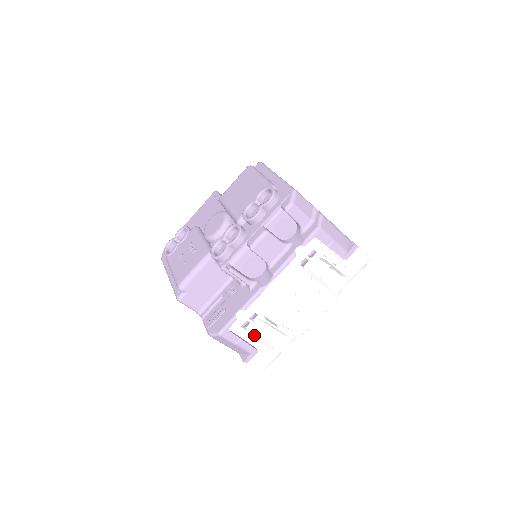
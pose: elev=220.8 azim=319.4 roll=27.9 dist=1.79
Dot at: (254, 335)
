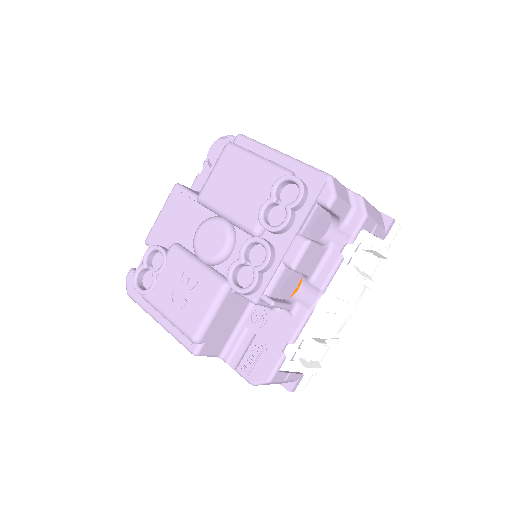
Dot at: (304, 363)
